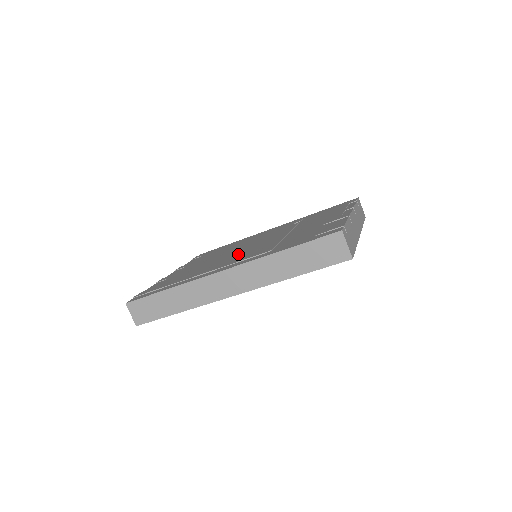
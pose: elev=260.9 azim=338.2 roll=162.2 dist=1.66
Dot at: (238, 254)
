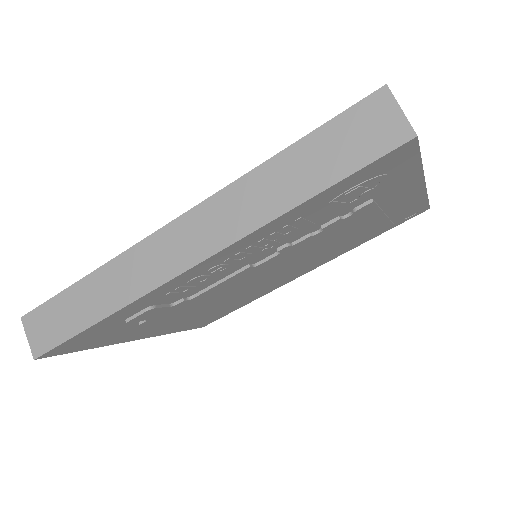
Dot at: occluded
